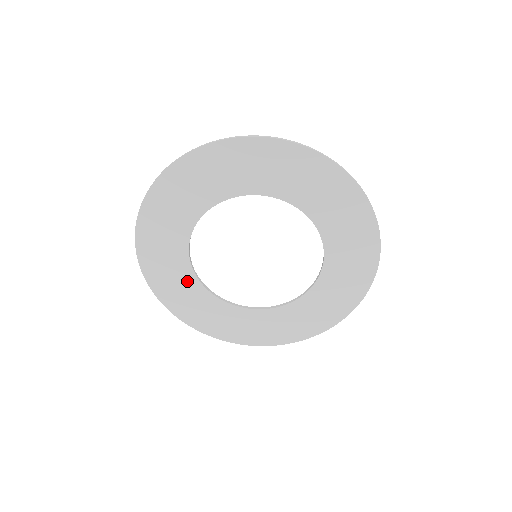
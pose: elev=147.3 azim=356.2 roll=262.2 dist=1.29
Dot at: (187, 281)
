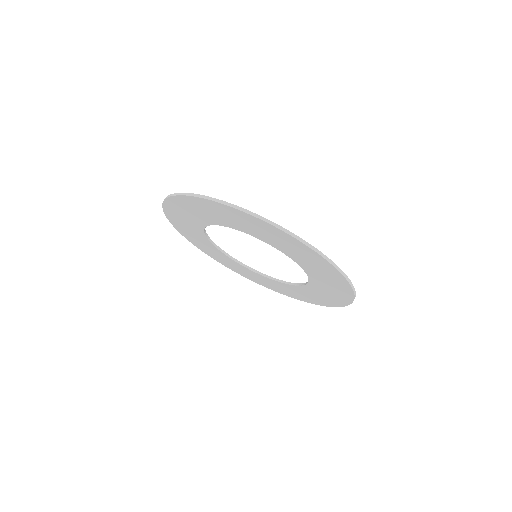
Dot at: (228, 259)
